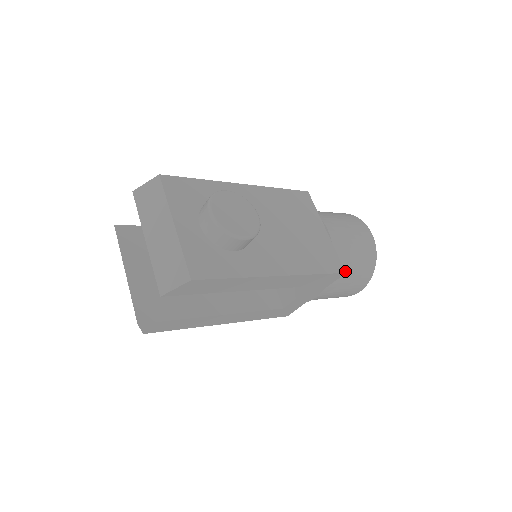
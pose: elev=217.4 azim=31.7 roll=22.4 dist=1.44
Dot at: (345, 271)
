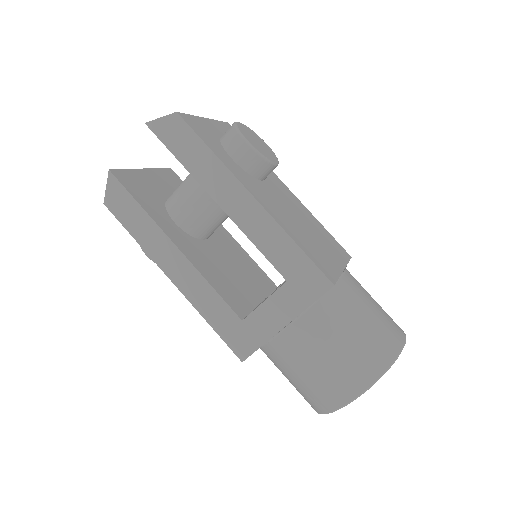
Dot at: (341, 320)
